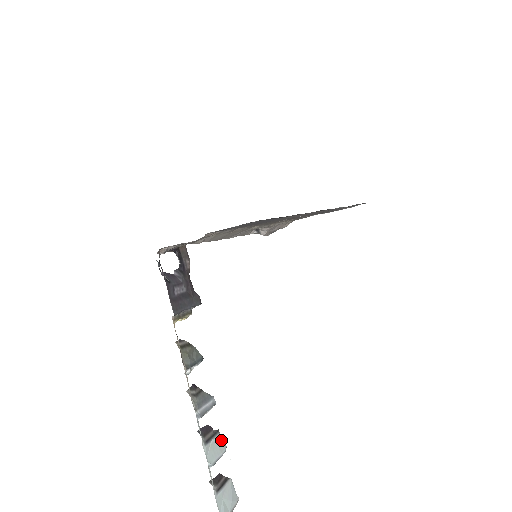
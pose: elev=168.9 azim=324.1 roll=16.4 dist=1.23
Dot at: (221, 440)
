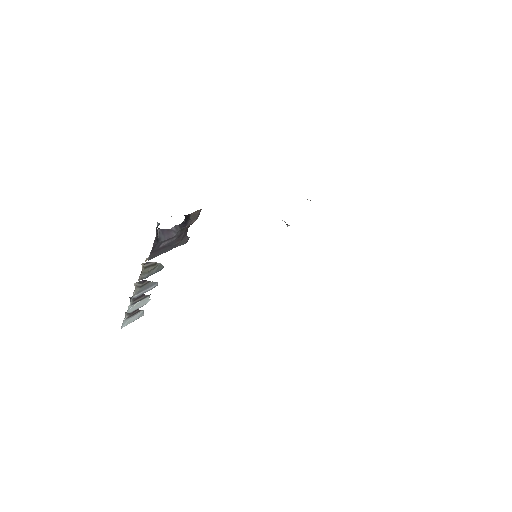
Dot at: (148, 299)
